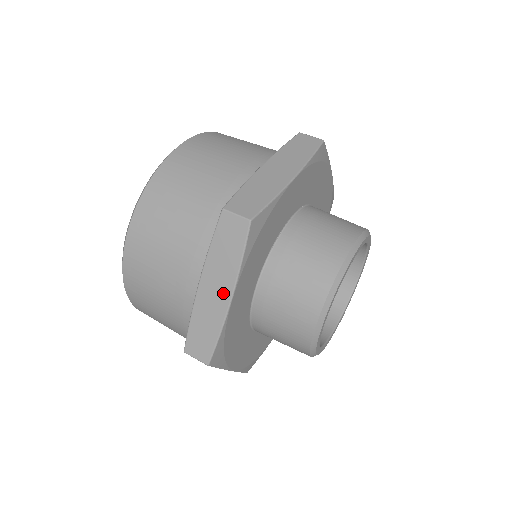
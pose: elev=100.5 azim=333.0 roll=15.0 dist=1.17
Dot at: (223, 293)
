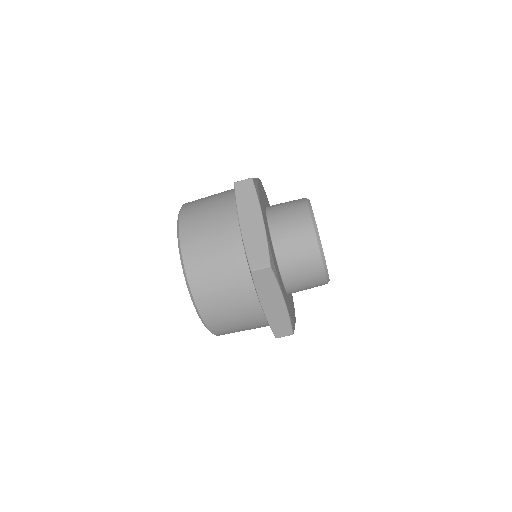
Dot at: (257, 220)
